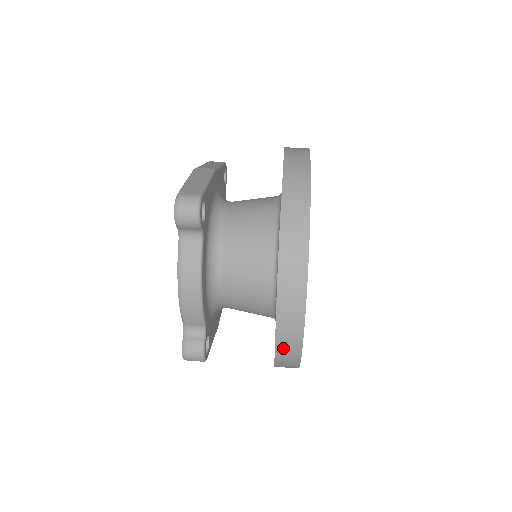
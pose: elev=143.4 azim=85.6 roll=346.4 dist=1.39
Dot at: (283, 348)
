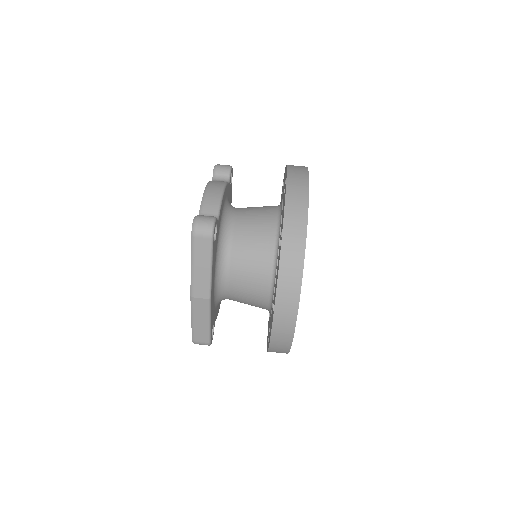
Dot at: occluded
